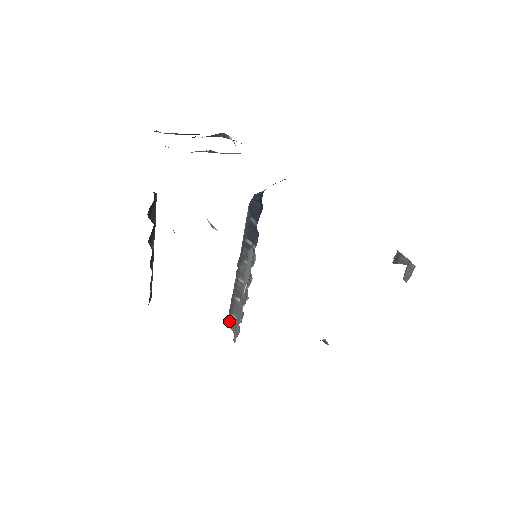
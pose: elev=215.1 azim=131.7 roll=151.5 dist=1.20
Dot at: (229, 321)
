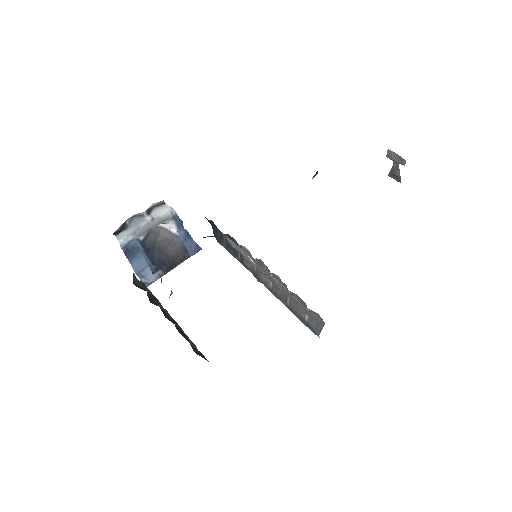
Dot at: (313, 331)
